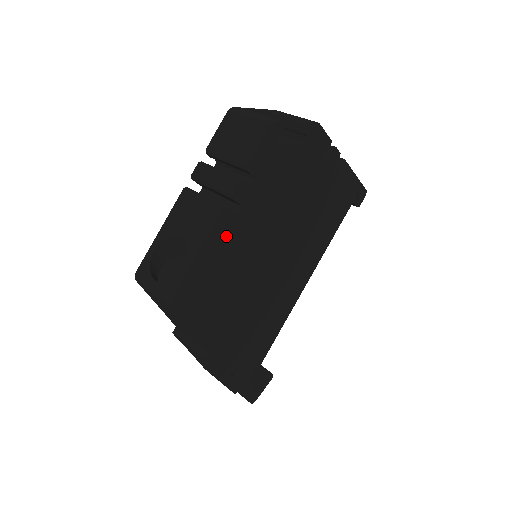
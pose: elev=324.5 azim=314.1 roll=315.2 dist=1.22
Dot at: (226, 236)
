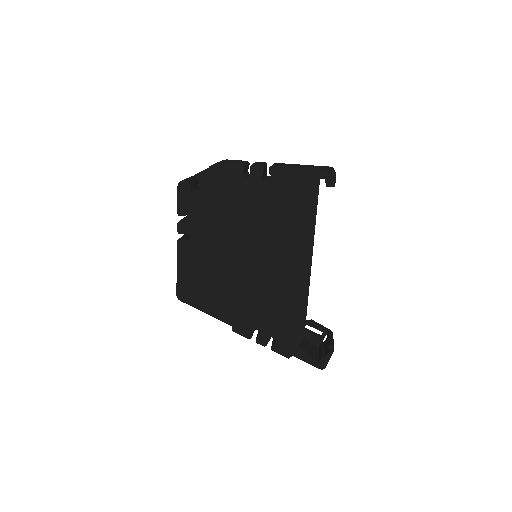
Dot at: (191, 254)
